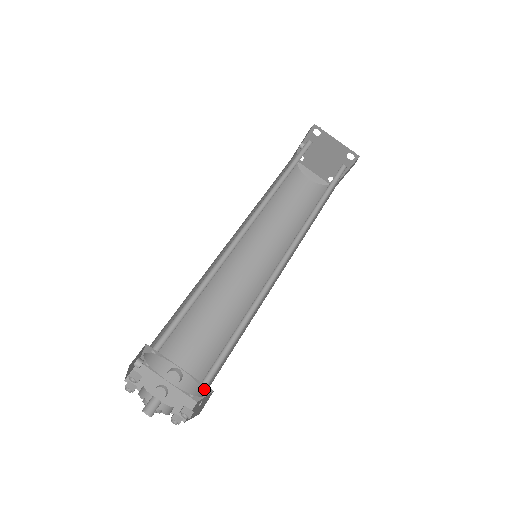
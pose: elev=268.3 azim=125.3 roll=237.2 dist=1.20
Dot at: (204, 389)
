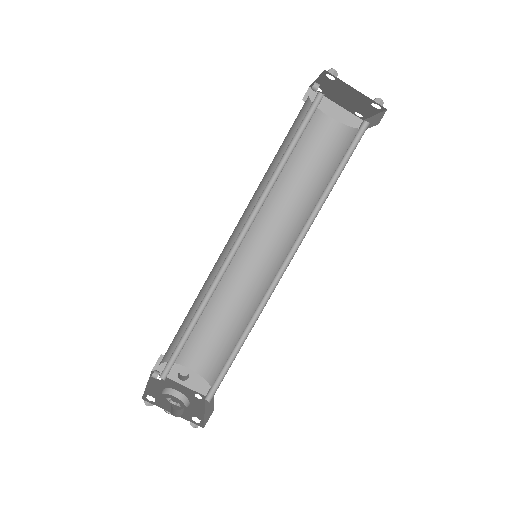
Dot at: (209, 401)
